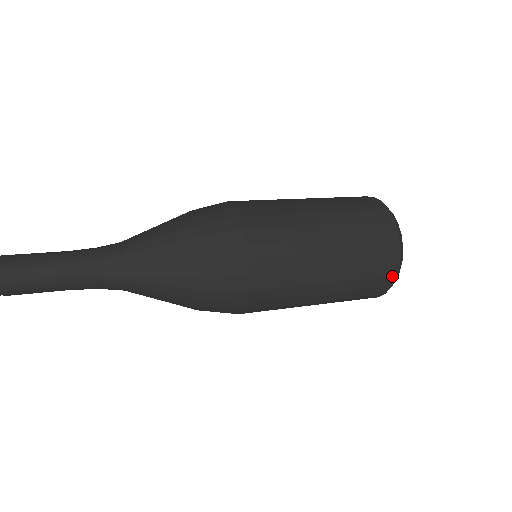
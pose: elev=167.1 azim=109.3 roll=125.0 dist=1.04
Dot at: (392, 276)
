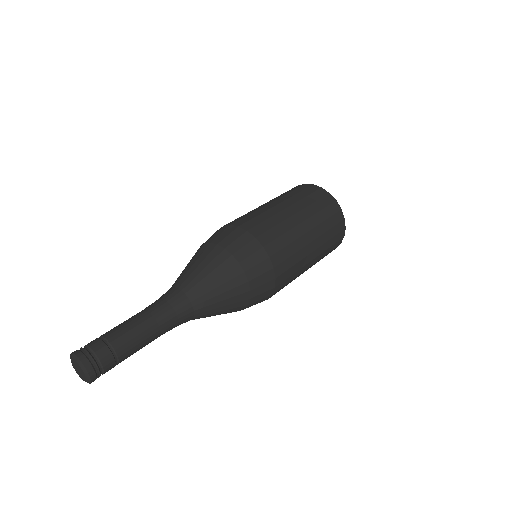
Dot at: (342, 220)
